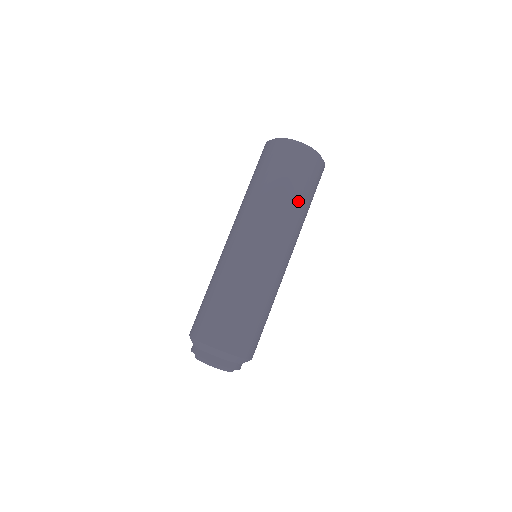
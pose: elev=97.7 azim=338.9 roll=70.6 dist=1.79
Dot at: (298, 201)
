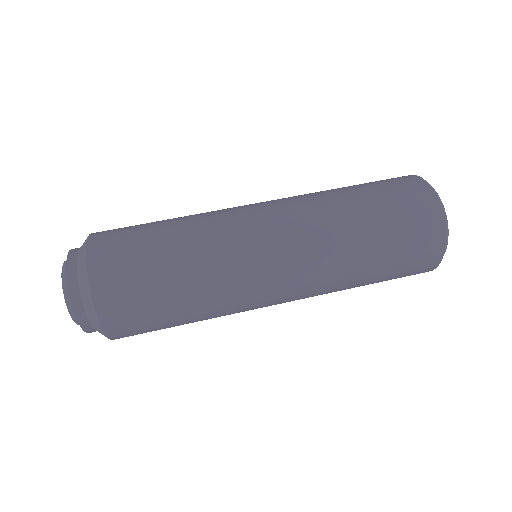
Dot at: (364, 280)
